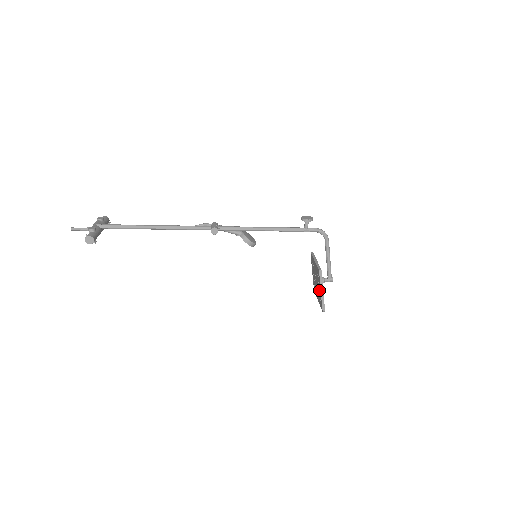
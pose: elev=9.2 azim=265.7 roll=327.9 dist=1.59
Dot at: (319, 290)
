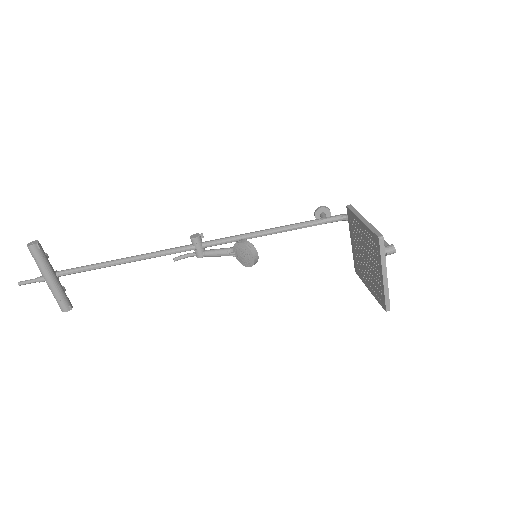
Dot at: (364, 236)
